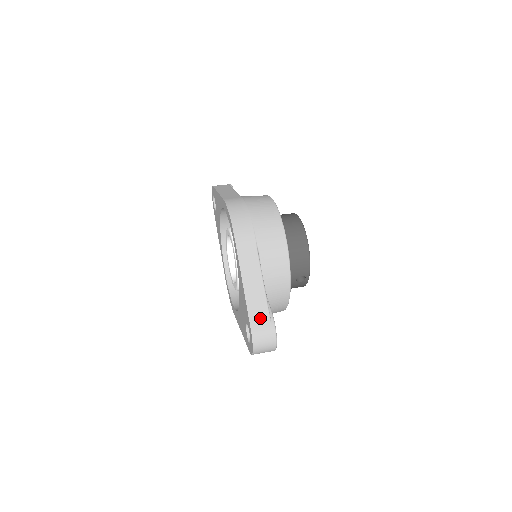
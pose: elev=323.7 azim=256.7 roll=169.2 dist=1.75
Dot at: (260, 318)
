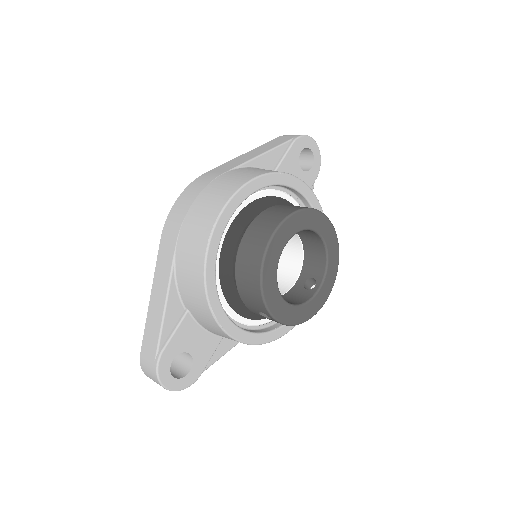
Dot at: (149, 347)
